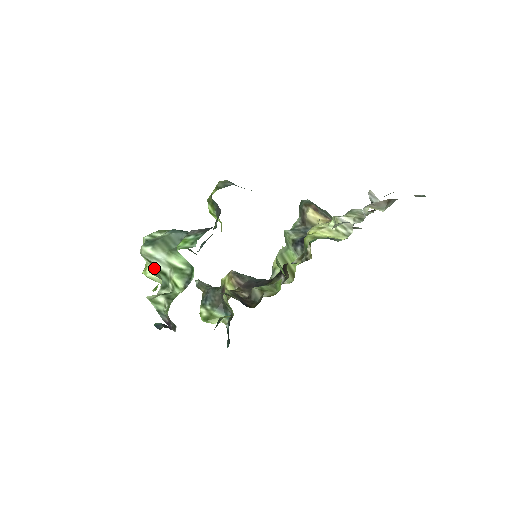
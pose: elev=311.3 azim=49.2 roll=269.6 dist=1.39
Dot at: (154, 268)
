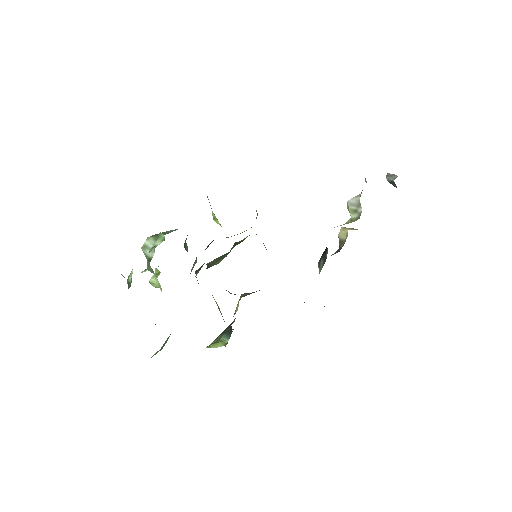
Dot at: (147, 260)
